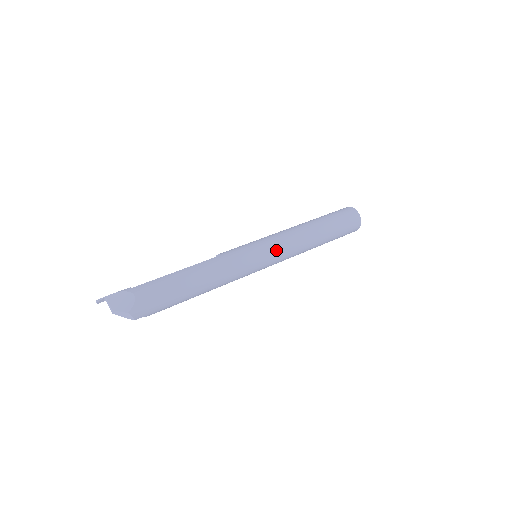
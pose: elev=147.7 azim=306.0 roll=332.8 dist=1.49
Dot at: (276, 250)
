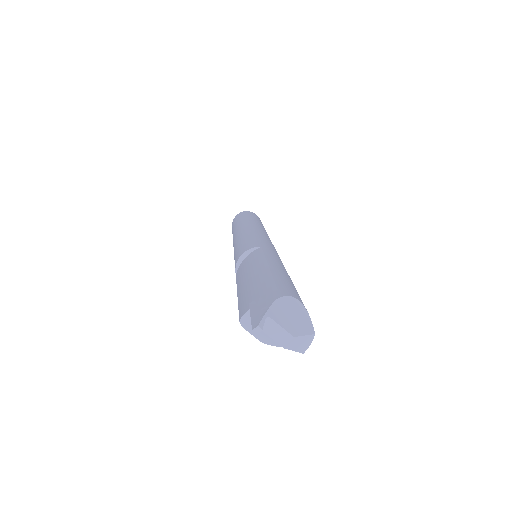
Dot at: occluded
